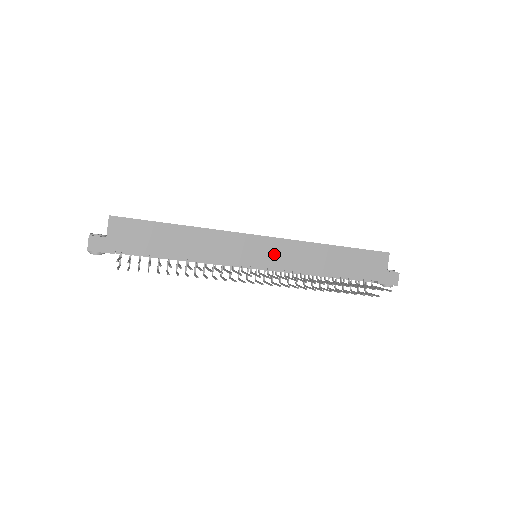
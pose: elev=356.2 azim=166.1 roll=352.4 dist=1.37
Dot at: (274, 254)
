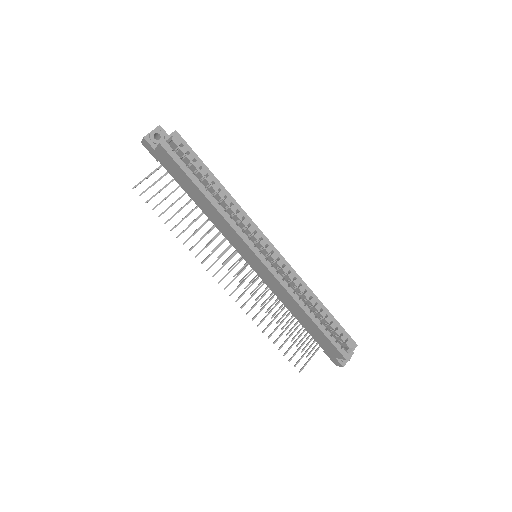
Dot at: (263, 272)
